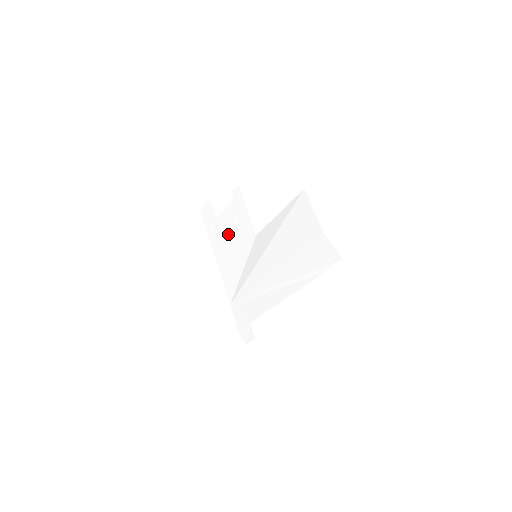
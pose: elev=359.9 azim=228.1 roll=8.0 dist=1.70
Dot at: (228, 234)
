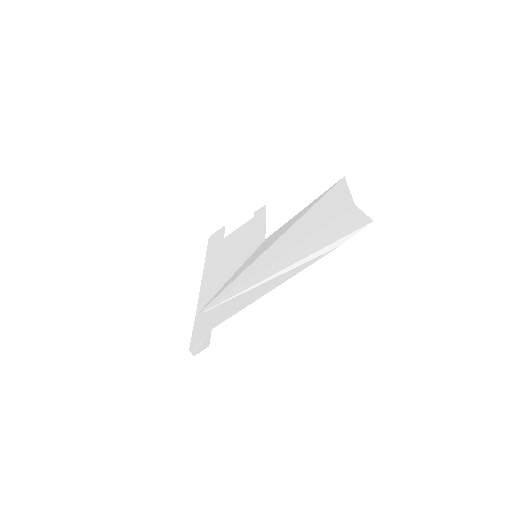
Dot at: (231, 248)
